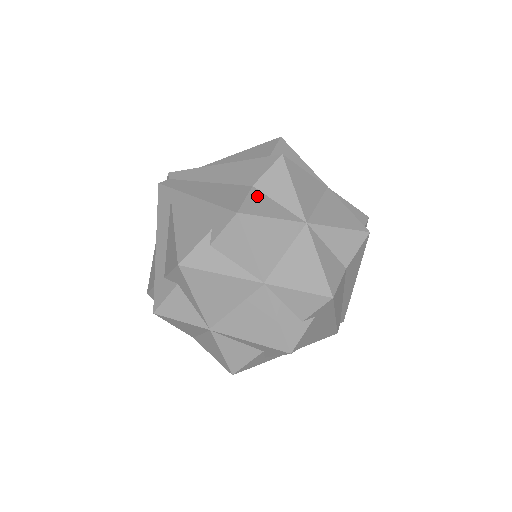
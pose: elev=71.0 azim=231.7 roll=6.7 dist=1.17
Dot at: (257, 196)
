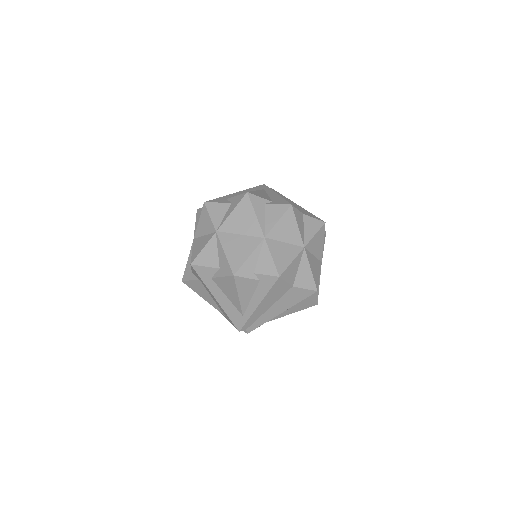
Dot at: (301, 216)
